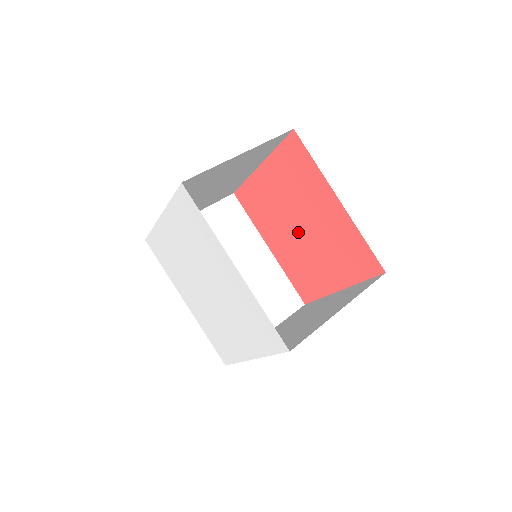
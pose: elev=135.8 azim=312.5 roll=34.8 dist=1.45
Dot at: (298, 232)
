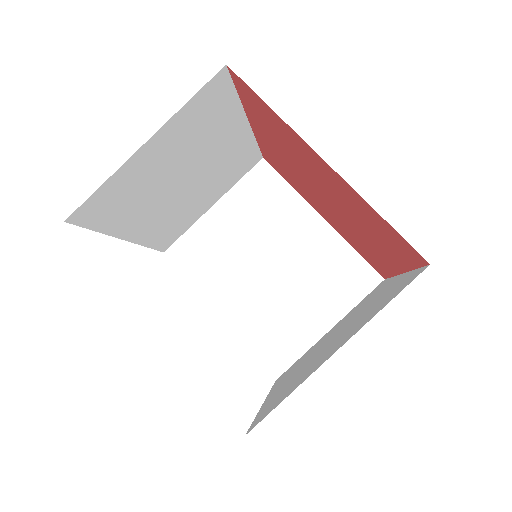
Dot at: (316, 190)
